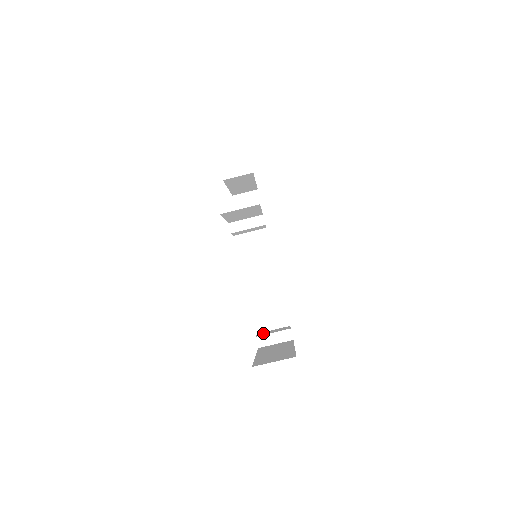
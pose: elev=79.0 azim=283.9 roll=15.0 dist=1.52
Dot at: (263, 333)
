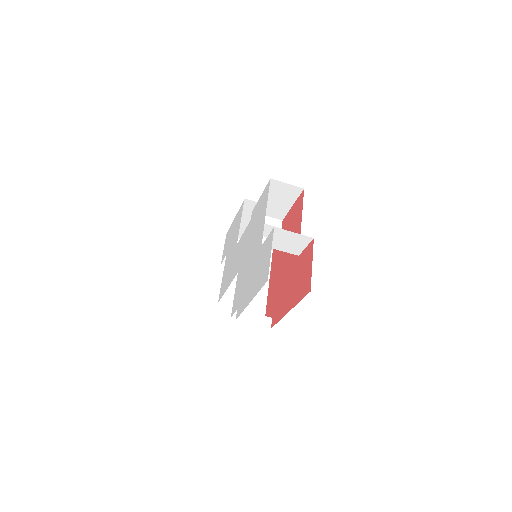
Dot at: occluded
